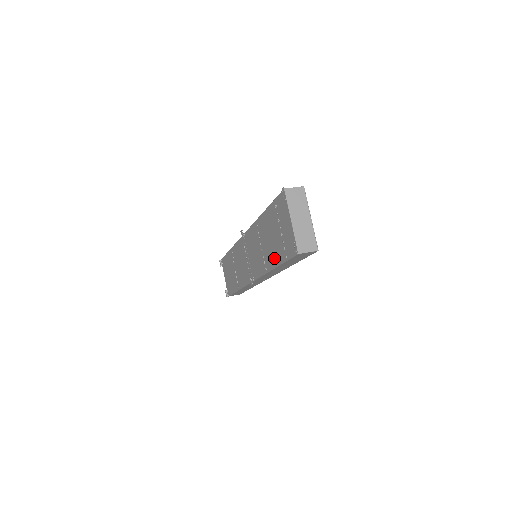
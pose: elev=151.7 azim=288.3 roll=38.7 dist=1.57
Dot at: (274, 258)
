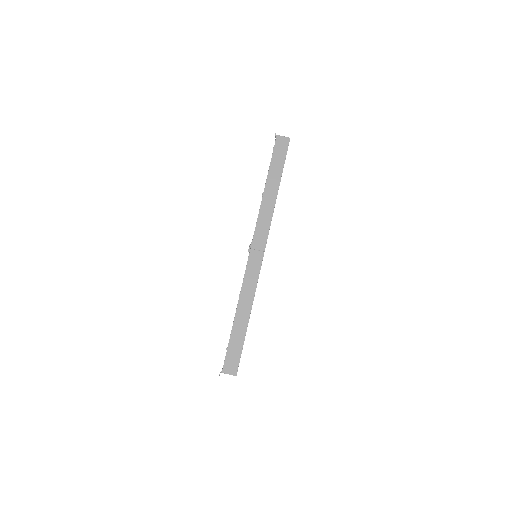
Dot at: occluded
